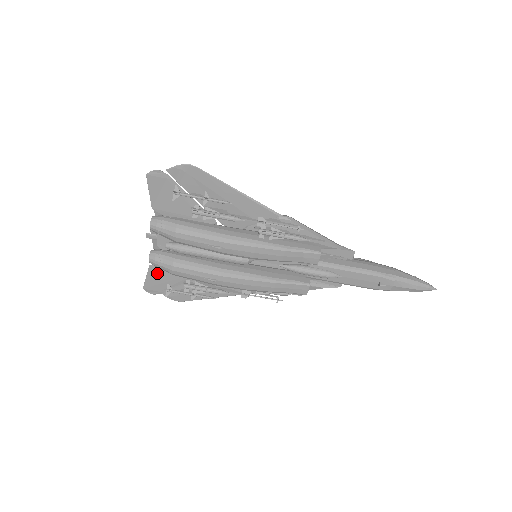
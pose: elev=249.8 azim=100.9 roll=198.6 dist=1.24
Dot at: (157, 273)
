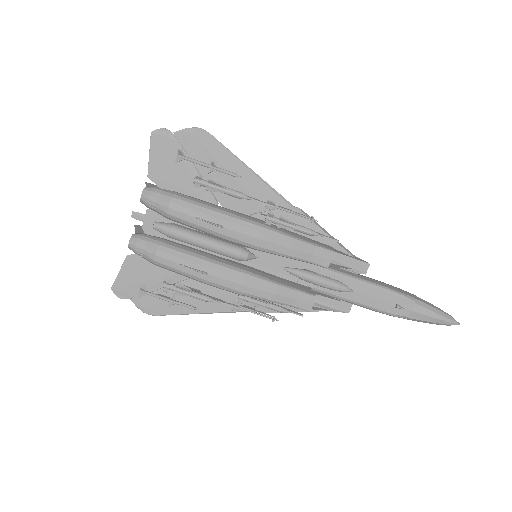
Dot at: (134, 267)
